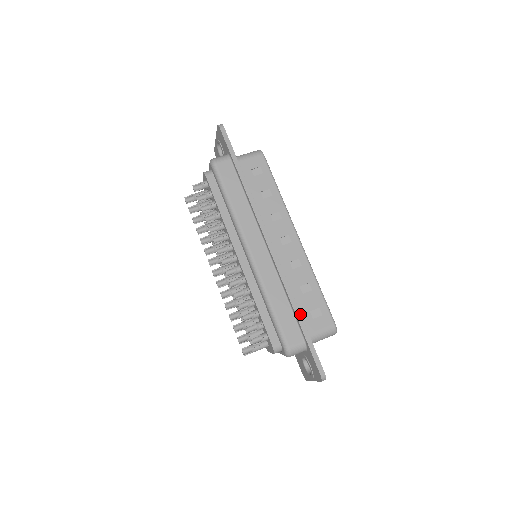
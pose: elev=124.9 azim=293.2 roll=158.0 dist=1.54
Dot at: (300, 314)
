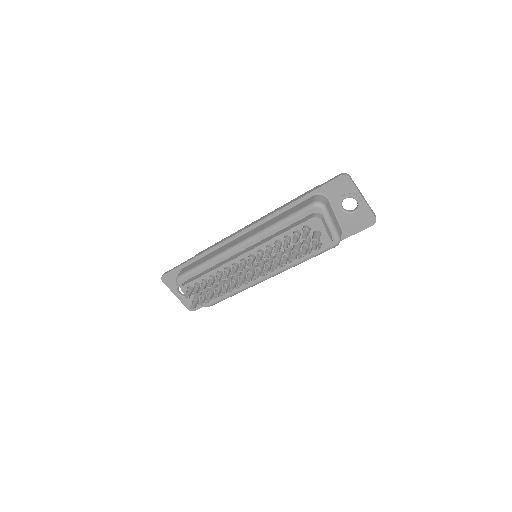
Dot at: (293, 201)
